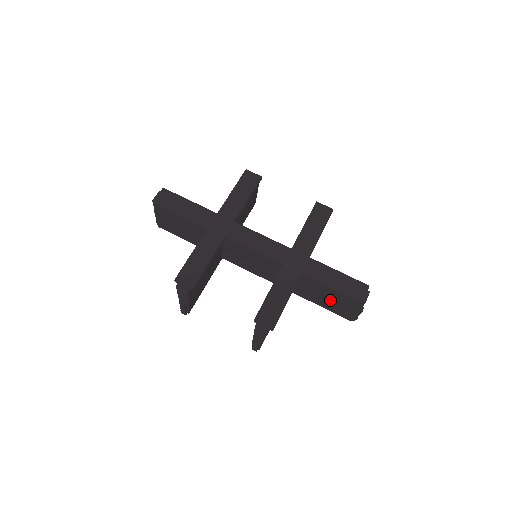
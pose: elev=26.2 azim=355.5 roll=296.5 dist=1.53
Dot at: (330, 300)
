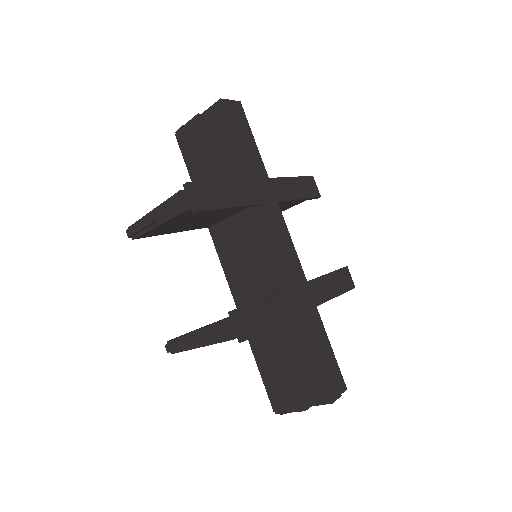
Dot at: (285, 369)
